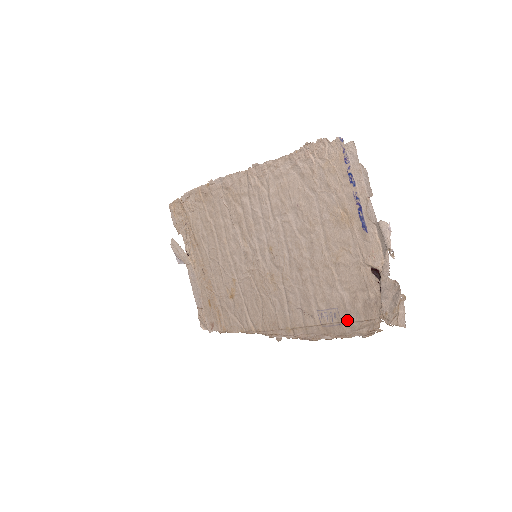
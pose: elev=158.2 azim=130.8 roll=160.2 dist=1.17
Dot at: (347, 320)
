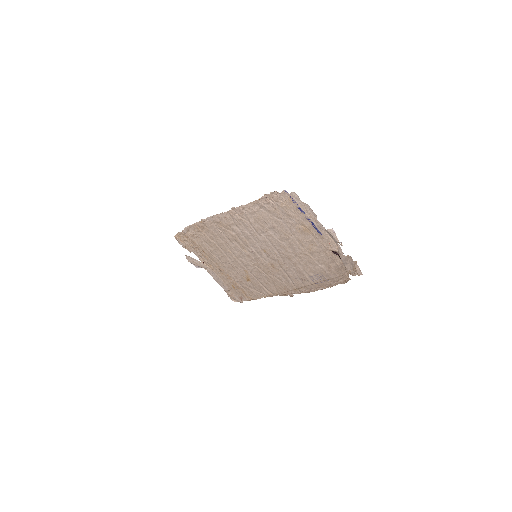
Dot at: (329, 278)
